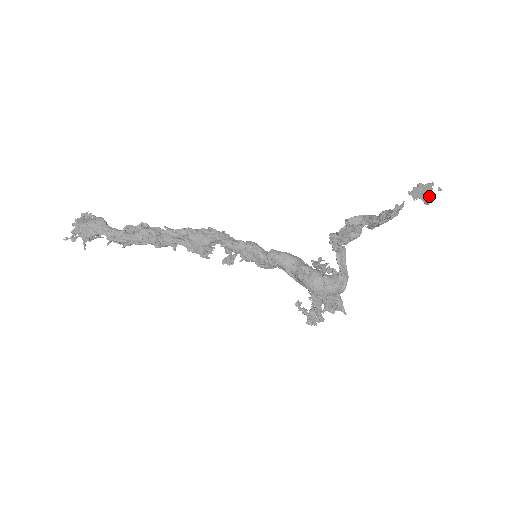
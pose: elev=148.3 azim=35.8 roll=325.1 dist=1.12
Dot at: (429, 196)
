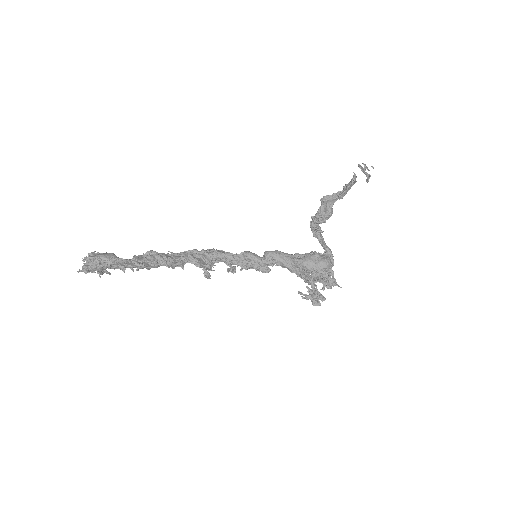
Dot at: (369, 170)
